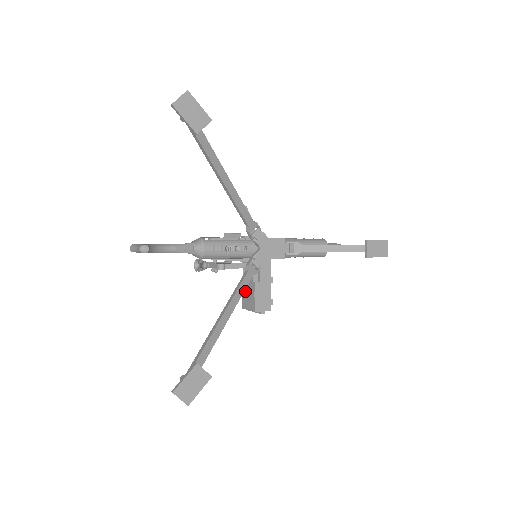
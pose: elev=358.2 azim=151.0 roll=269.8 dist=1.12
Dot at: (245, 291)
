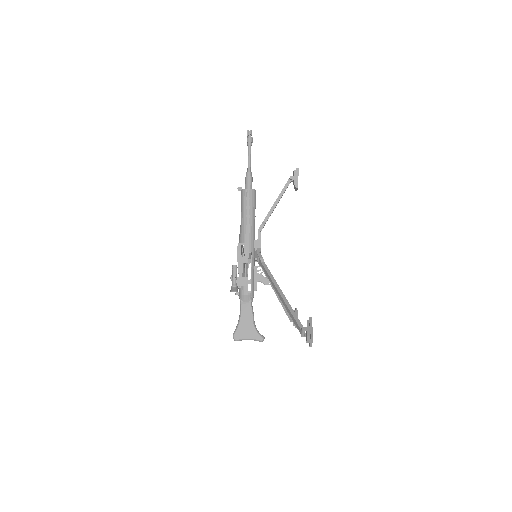
Dot at: occluded
